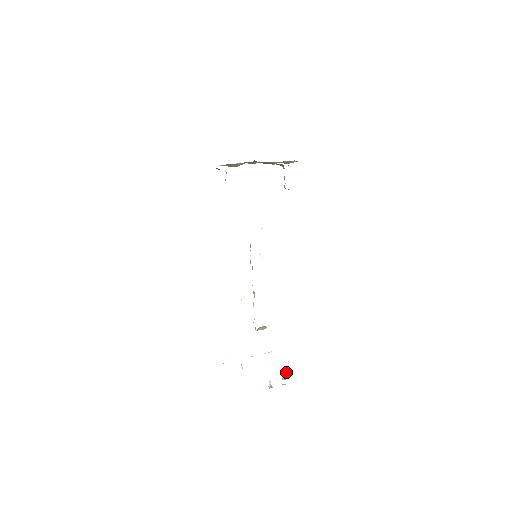
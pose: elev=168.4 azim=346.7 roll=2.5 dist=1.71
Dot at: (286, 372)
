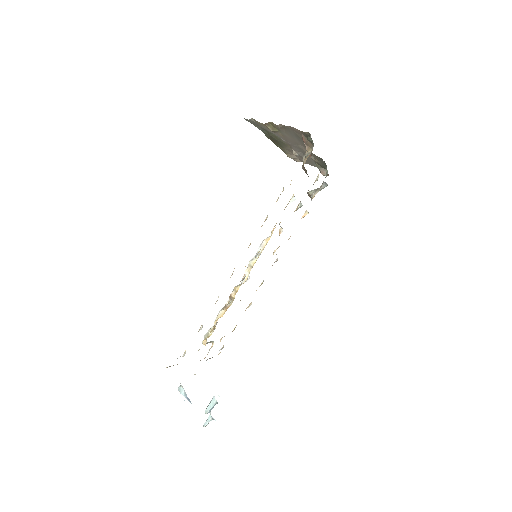
Dot at: occluded
